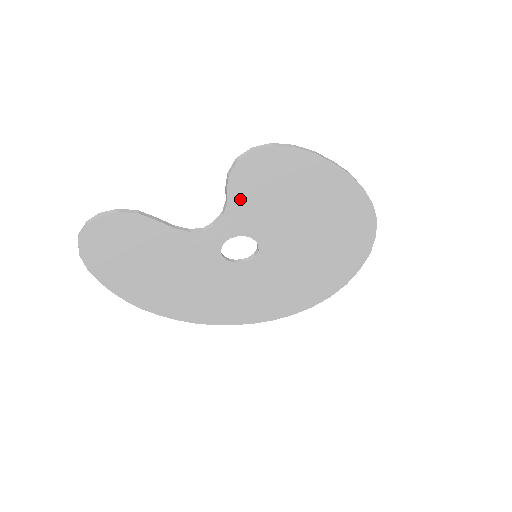
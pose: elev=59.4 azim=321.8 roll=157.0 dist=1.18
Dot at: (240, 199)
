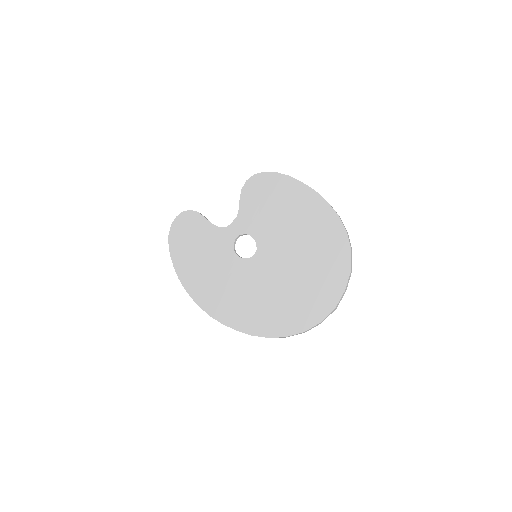
Dot at: (246, 206)
